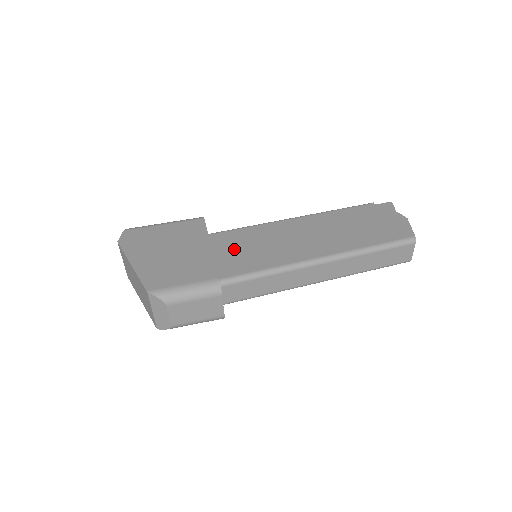
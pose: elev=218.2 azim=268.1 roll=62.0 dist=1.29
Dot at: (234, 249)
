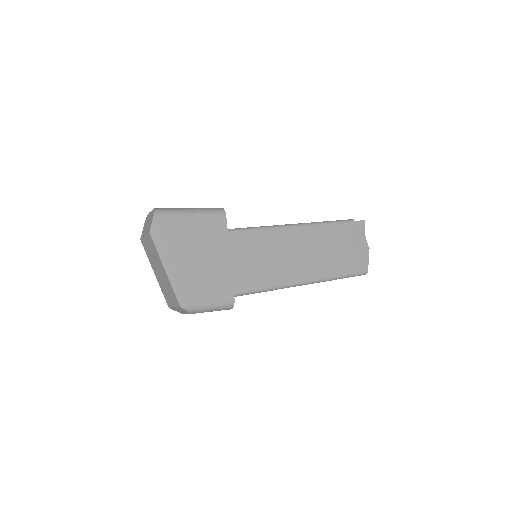
Dot at: (245, 258)
